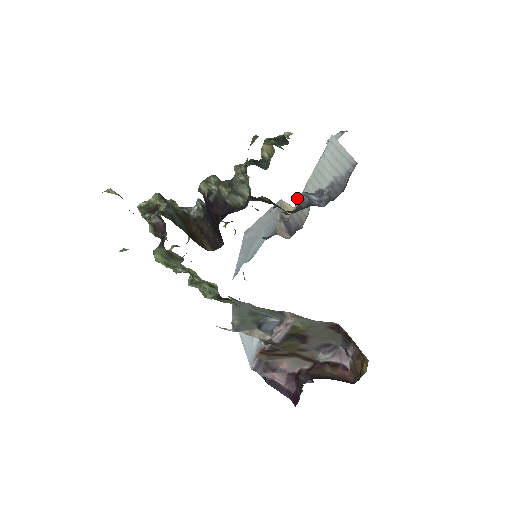
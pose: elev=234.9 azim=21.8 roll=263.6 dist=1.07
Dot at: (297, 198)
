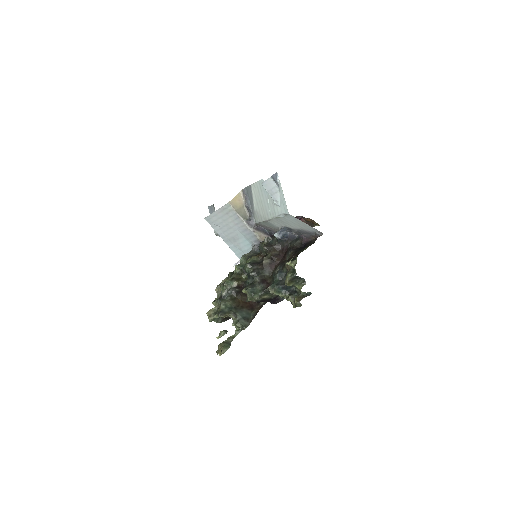
Dot at: occluded
